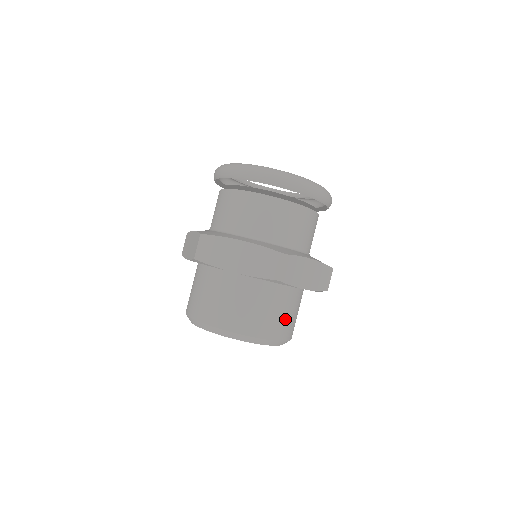
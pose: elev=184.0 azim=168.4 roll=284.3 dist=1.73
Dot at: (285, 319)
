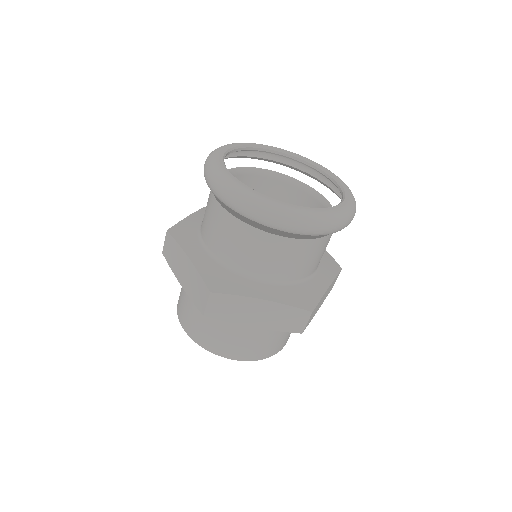
Dot at: (242, 343)
